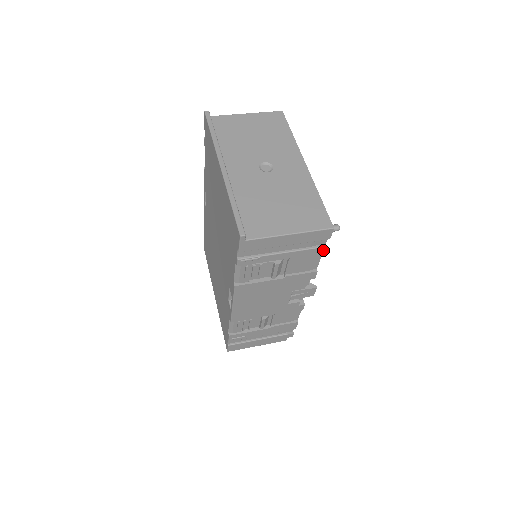
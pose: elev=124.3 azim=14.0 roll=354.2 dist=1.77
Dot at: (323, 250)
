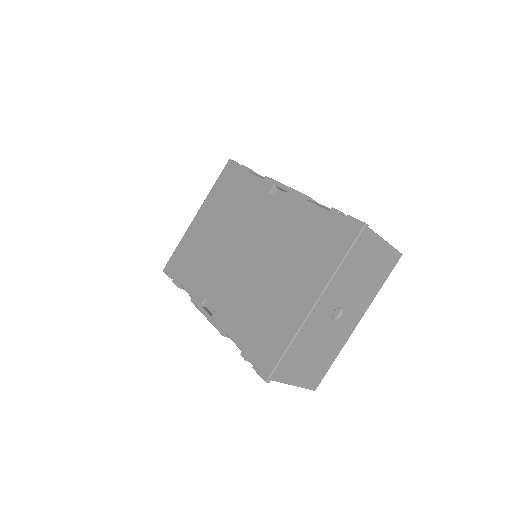
Dot at: occluded
